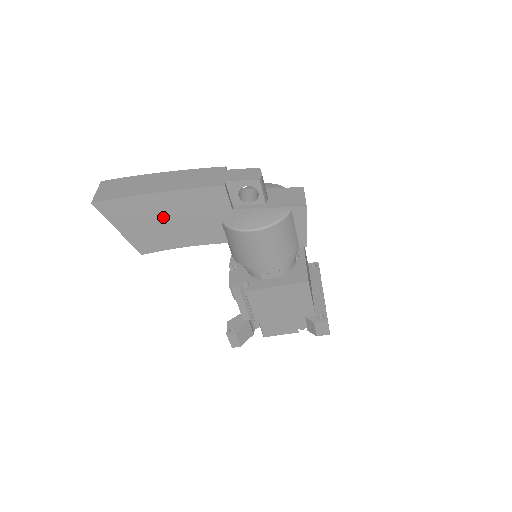
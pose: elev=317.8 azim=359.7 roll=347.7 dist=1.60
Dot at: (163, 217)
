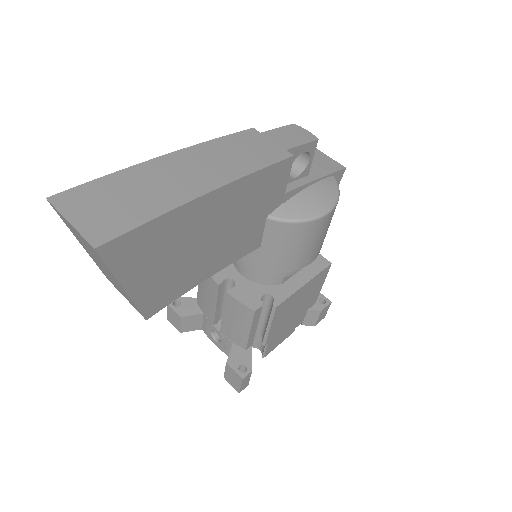
Dot at: (203, 235)
